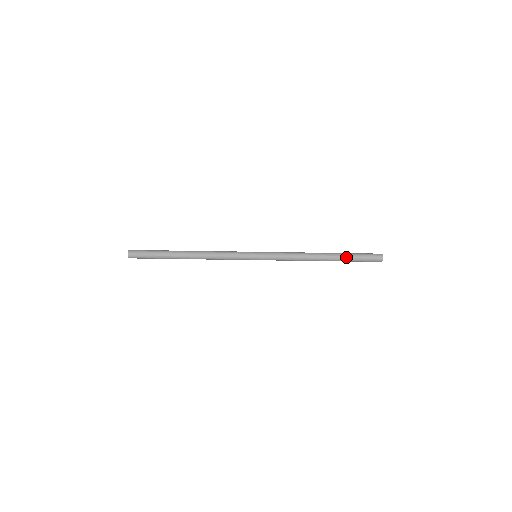
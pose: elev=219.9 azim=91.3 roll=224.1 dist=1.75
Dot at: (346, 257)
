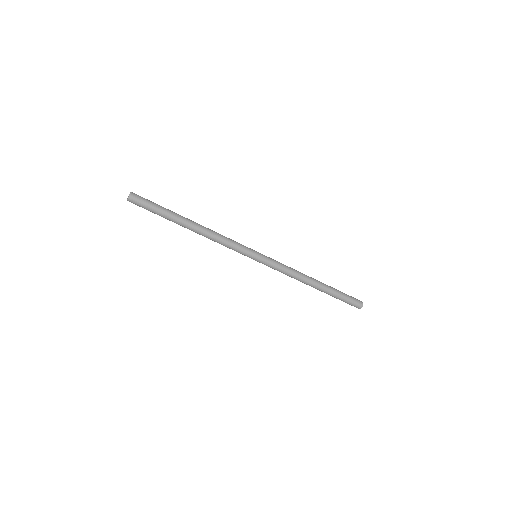
Dot at: (333, 294)
